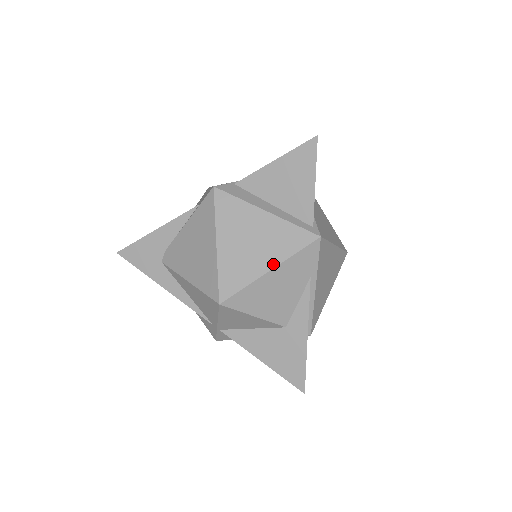
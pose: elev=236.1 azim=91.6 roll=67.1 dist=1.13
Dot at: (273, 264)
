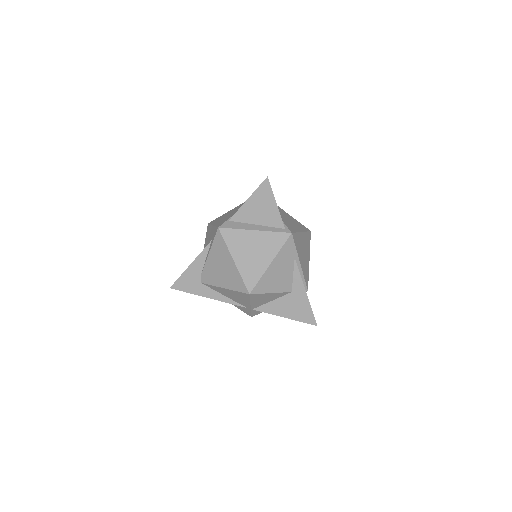
Dot at: (271, 259)
